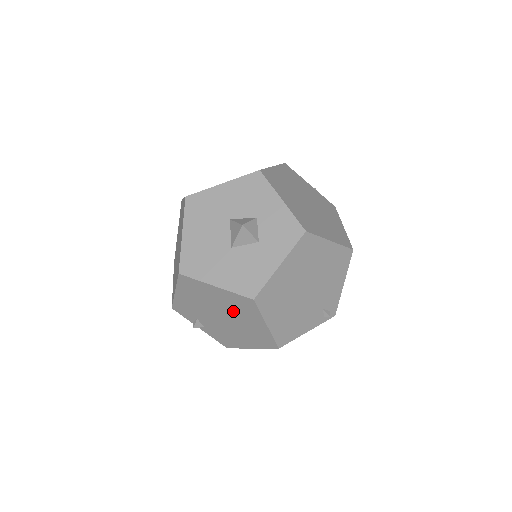
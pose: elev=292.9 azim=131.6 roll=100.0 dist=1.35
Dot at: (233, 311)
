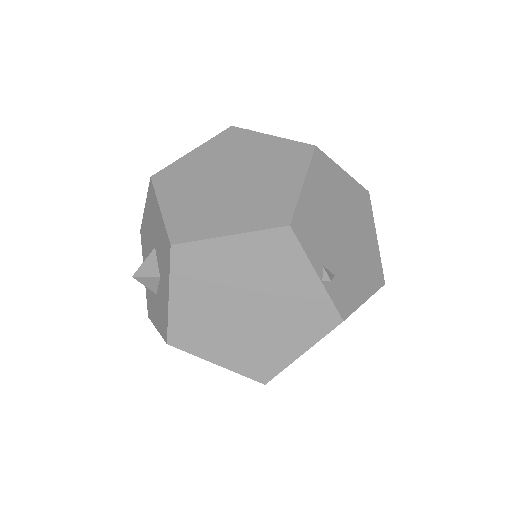
Dot at: occluded
